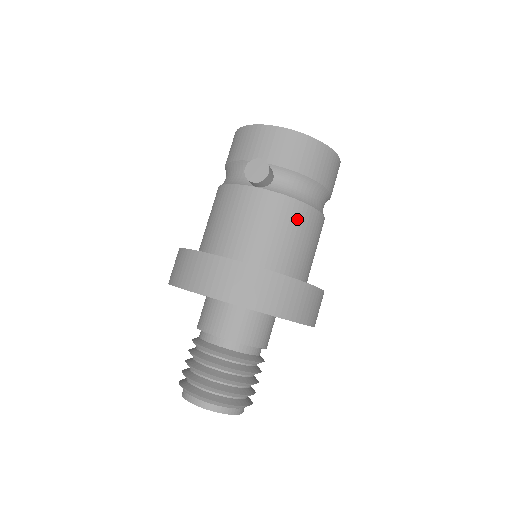
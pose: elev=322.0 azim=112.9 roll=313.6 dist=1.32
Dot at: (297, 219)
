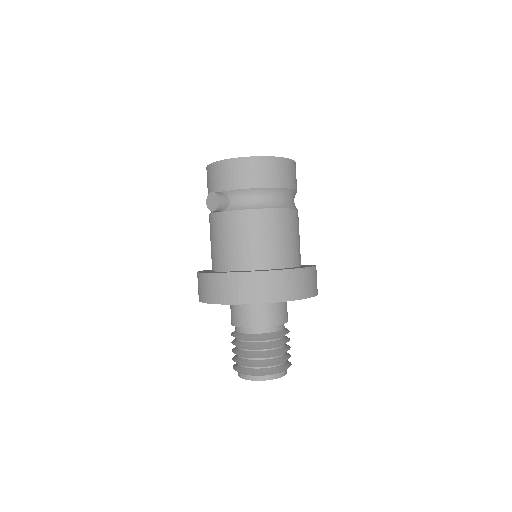
Dot at: (255, 223)
